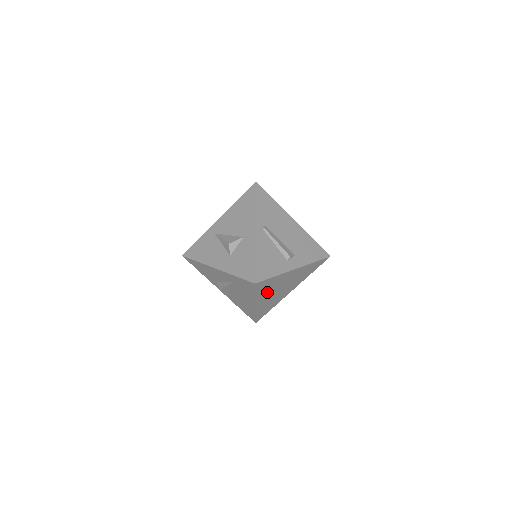
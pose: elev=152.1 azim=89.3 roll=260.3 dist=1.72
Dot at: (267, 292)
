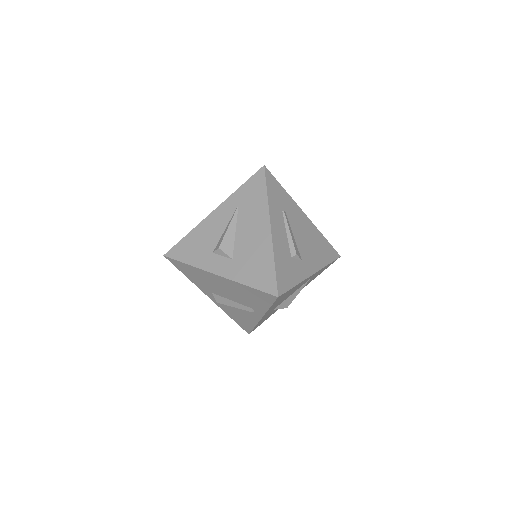
Dot at: (280, 216)
